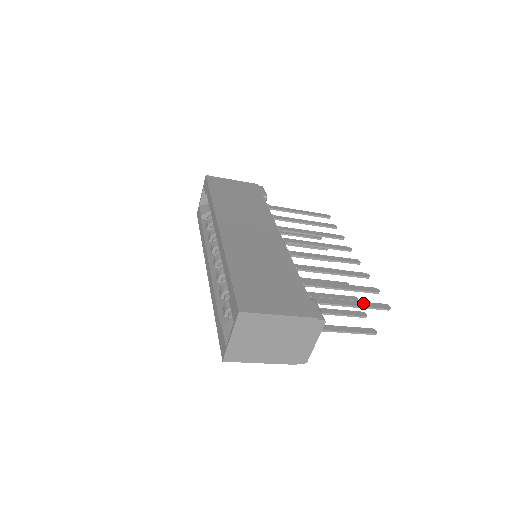
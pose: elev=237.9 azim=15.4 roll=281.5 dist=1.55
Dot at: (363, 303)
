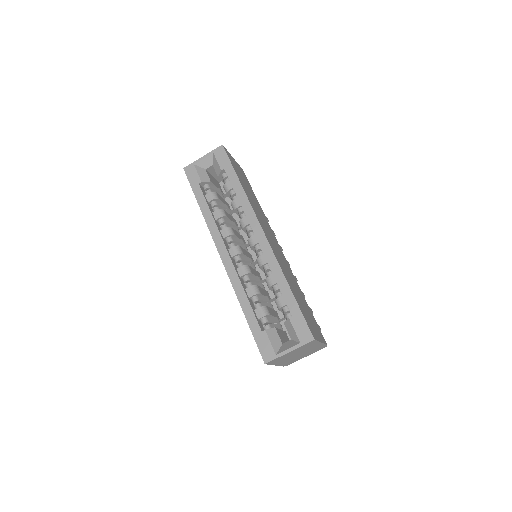
Dot at: occluded
